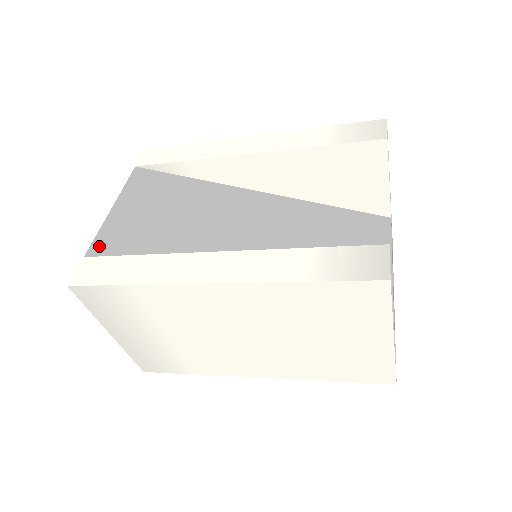
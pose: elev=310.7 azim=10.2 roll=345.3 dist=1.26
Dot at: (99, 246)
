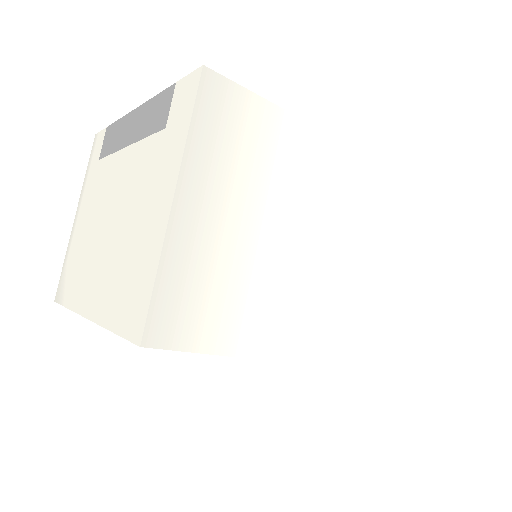
Dot at: occluded
